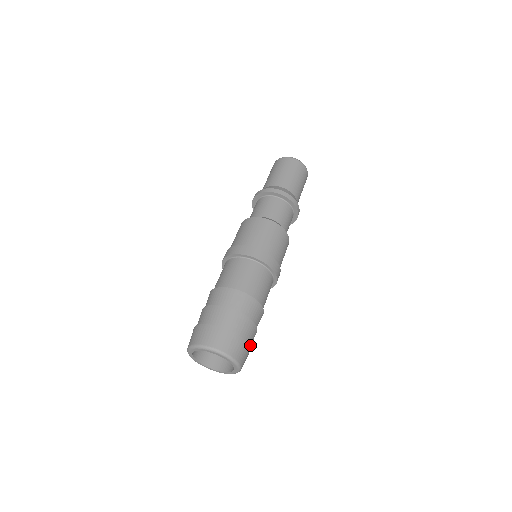
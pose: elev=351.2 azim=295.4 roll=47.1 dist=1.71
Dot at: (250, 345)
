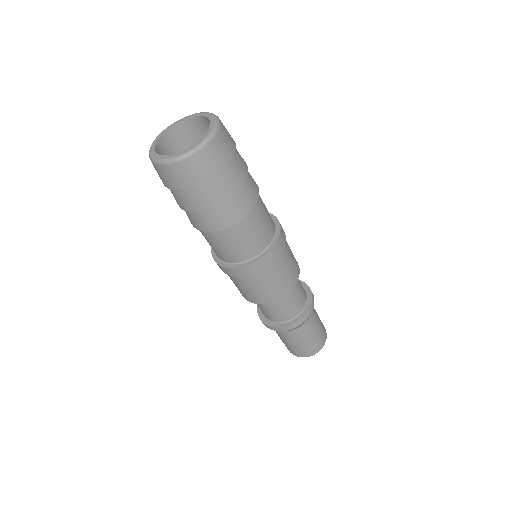
Dot at: (233, 166)
